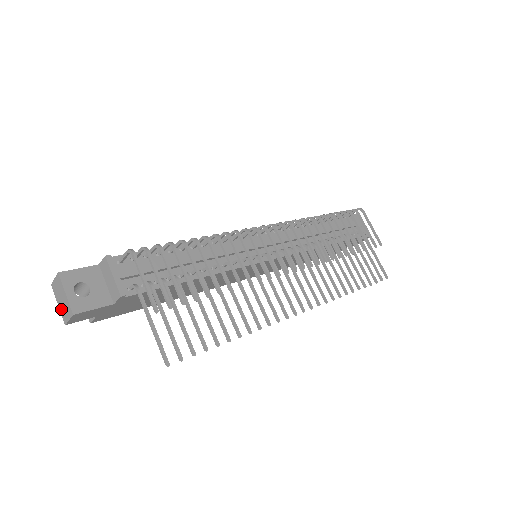
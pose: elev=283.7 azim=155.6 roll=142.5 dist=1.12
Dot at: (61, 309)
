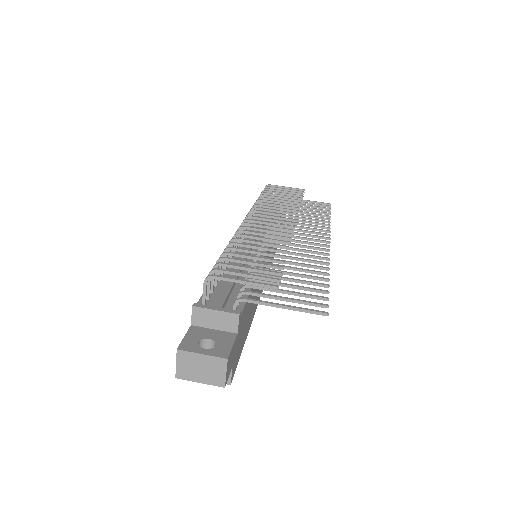
Dot at: (208, 380)
